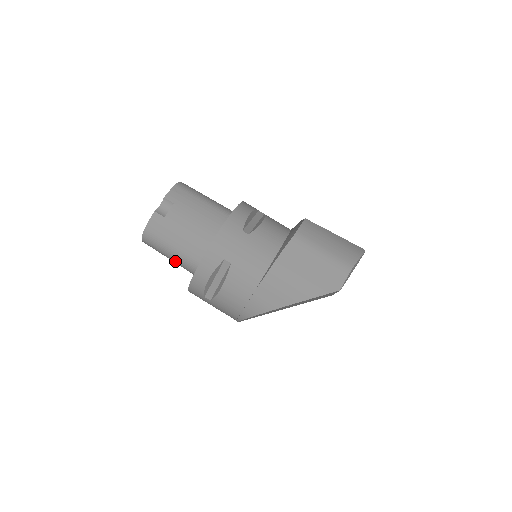
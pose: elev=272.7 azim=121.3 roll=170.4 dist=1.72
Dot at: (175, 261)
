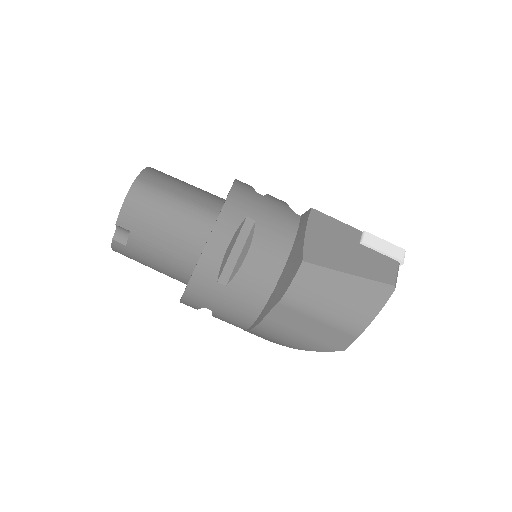
Dot at: occluded
